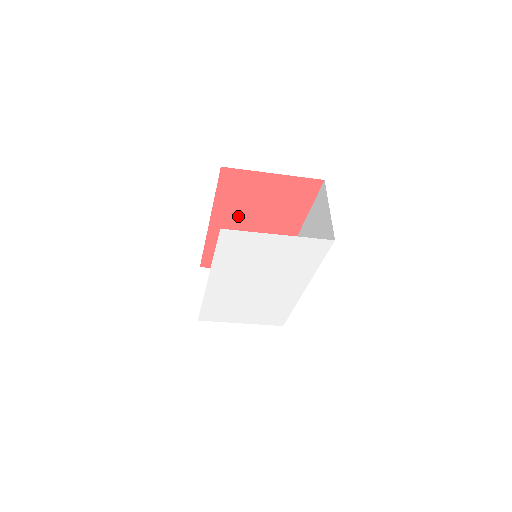
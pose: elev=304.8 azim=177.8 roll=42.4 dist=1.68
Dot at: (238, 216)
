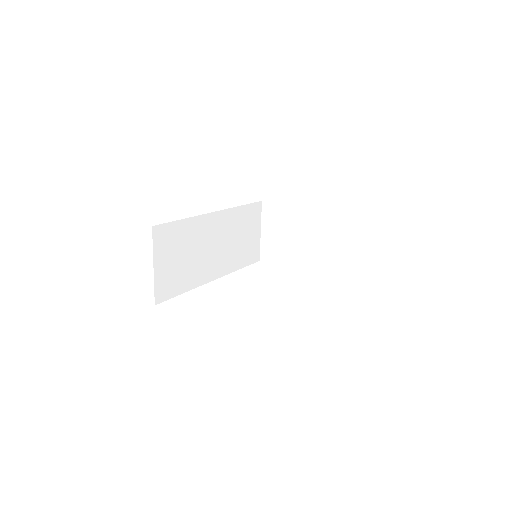
Dot at: occluded
